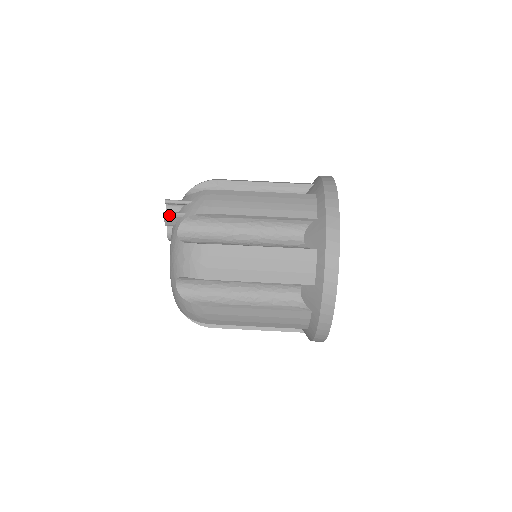
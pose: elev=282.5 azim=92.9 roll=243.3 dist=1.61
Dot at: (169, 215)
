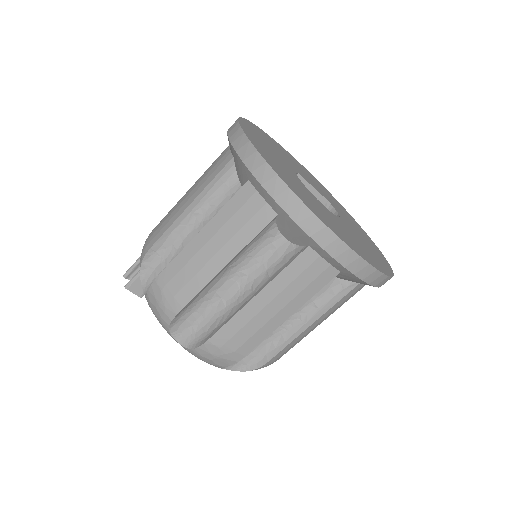
Dot at: (130, 284)
